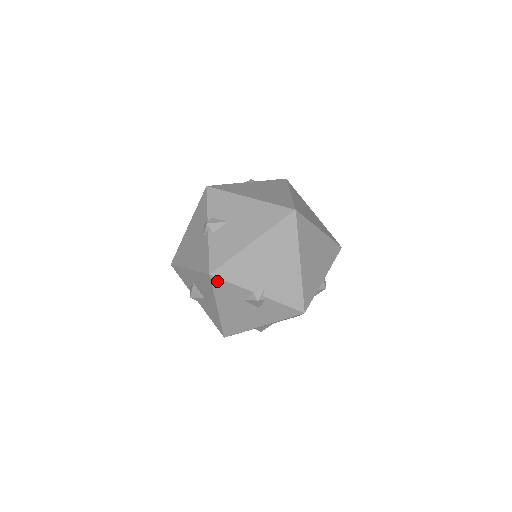
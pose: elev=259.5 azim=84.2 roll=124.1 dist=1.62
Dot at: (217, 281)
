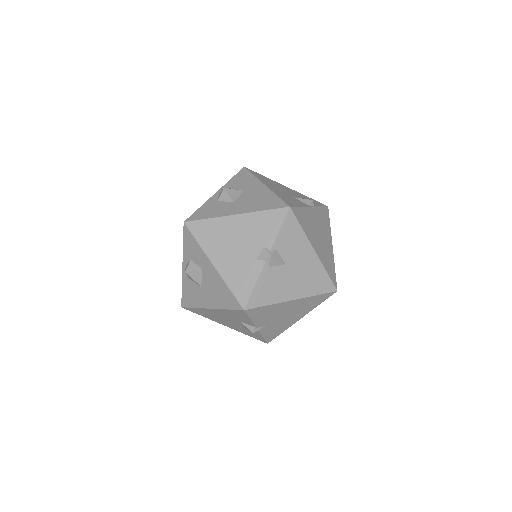
Dot at: (242, 312)
